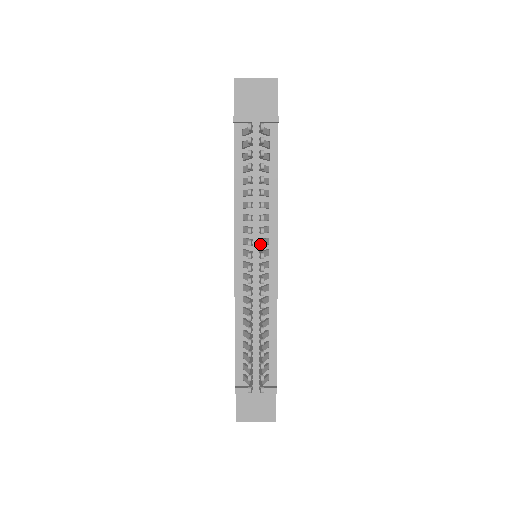
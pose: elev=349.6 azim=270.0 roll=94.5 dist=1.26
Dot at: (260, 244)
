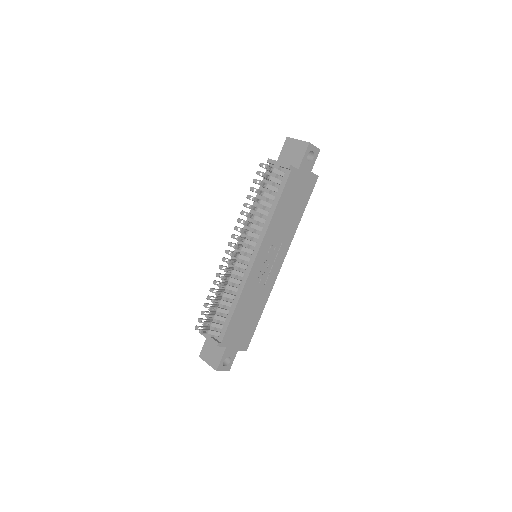
Dot at: (237, 239)
